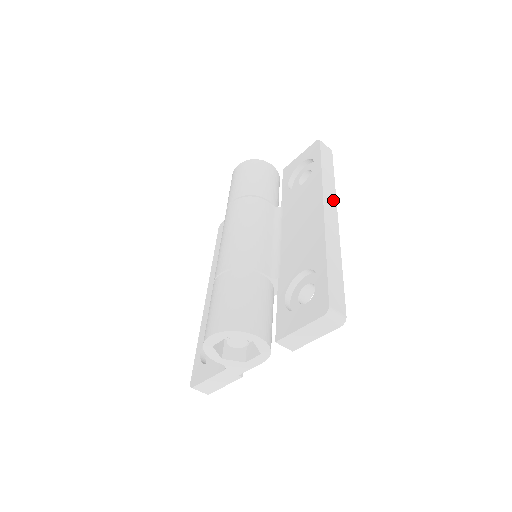
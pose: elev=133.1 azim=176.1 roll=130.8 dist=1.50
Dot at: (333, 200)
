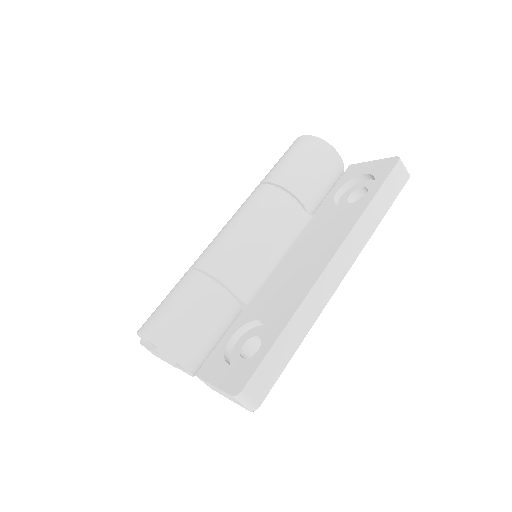
Dot at: (355, 251)
